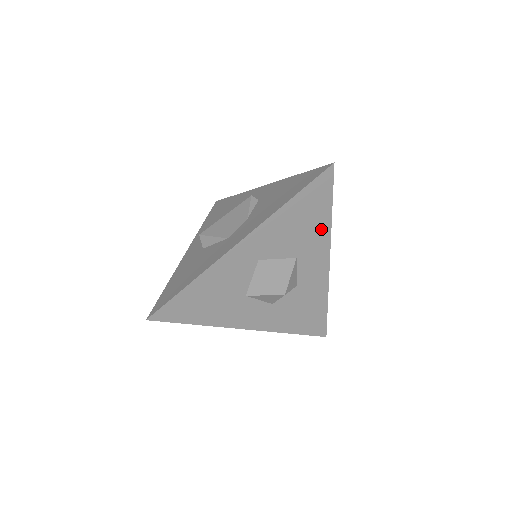
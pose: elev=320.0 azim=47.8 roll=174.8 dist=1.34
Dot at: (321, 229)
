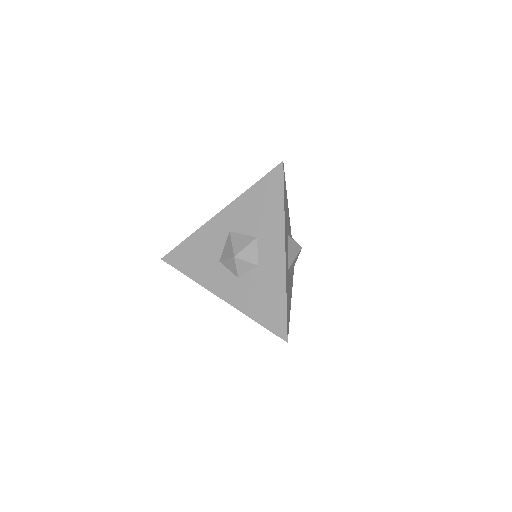
Dot at: (276, 215)
